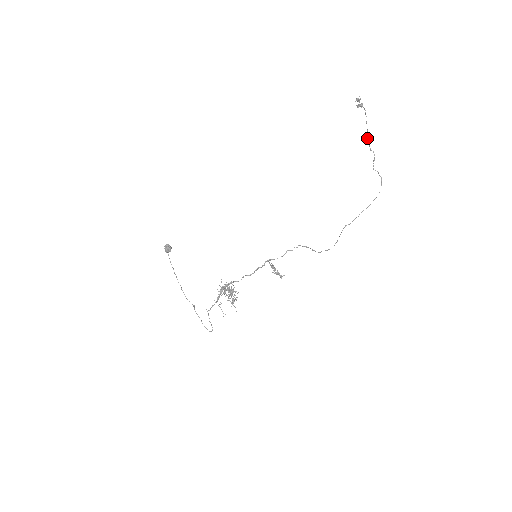
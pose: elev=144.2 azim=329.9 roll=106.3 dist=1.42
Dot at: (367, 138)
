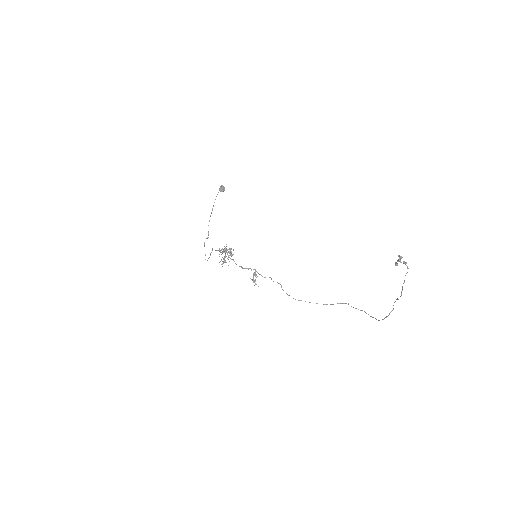
Dot at: (404, 282)
